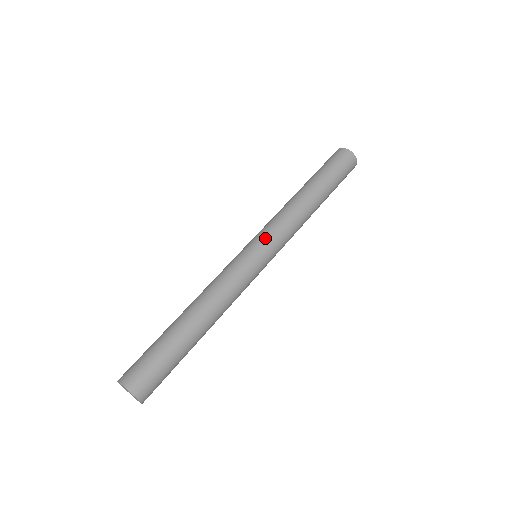
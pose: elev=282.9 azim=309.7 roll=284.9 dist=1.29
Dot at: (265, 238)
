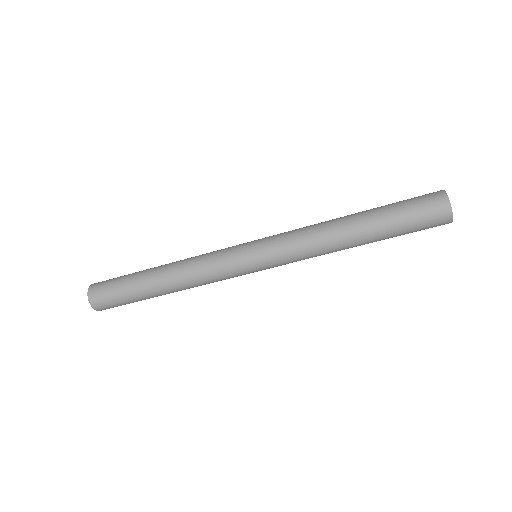
Dot at: (267, 245)
